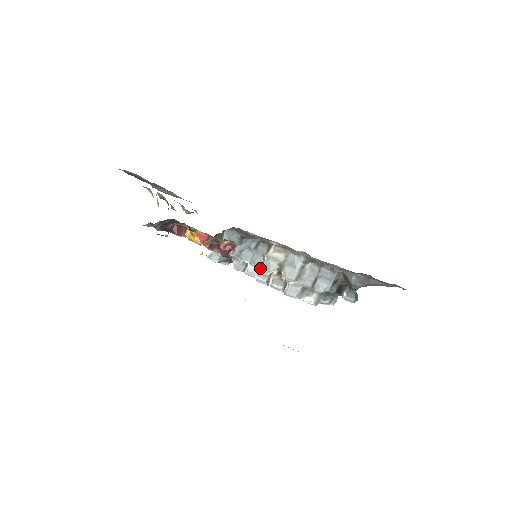
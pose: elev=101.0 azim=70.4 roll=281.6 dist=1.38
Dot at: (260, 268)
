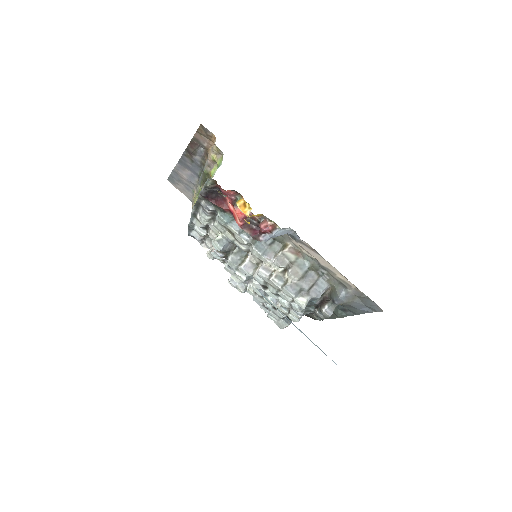
Dot at: (266, 263)
